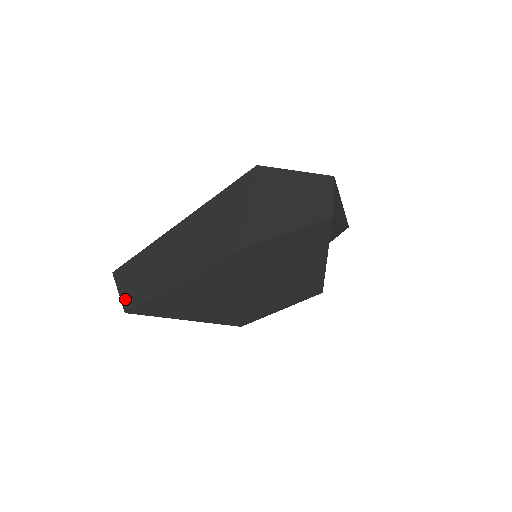
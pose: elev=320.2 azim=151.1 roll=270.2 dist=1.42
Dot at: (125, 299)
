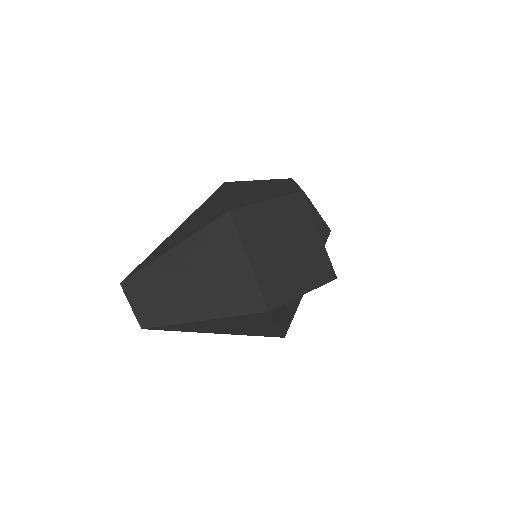
Dot at: (138, 311)
